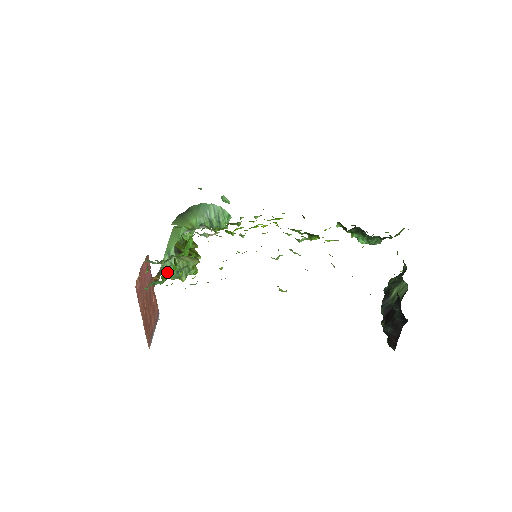
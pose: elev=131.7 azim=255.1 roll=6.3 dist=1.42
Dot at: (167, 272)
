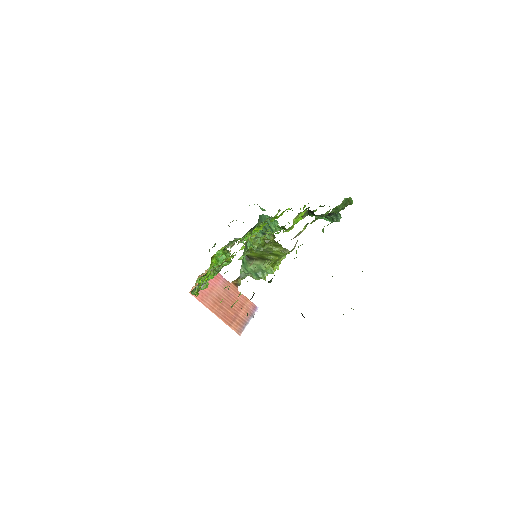
Dot at: occluded
